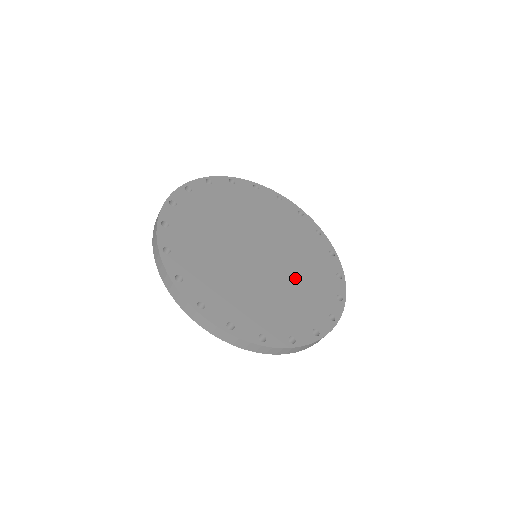
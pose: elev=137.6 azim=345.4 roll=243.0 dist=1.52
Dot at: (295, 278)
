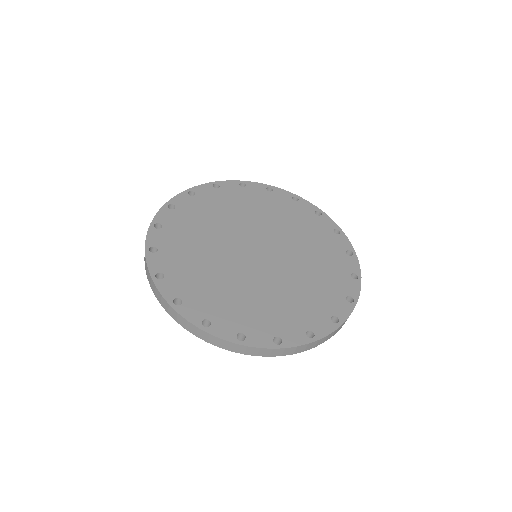
Dot at: (258, 289)
